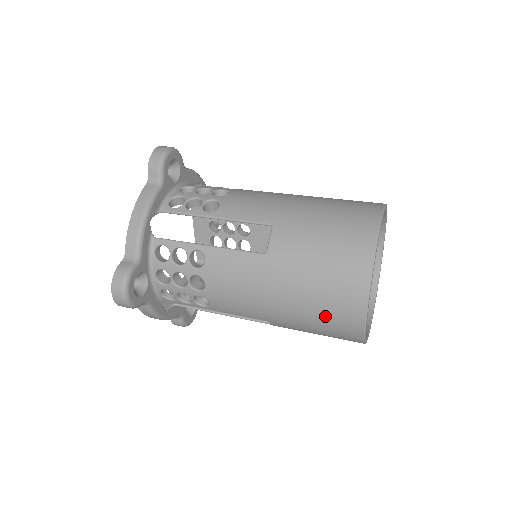
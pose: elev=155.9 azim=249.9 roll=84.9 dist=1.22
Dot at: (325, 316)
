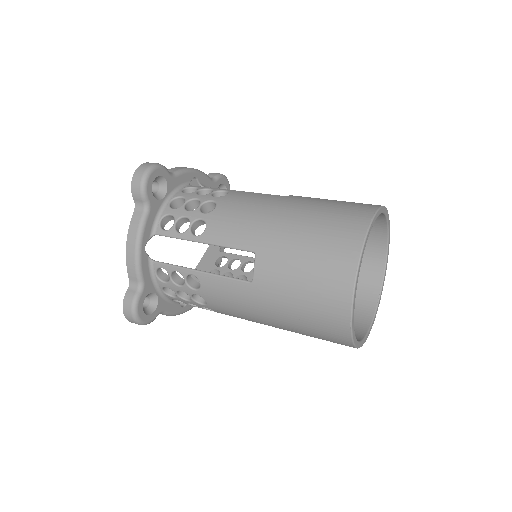
Dot at: (316, 334)
